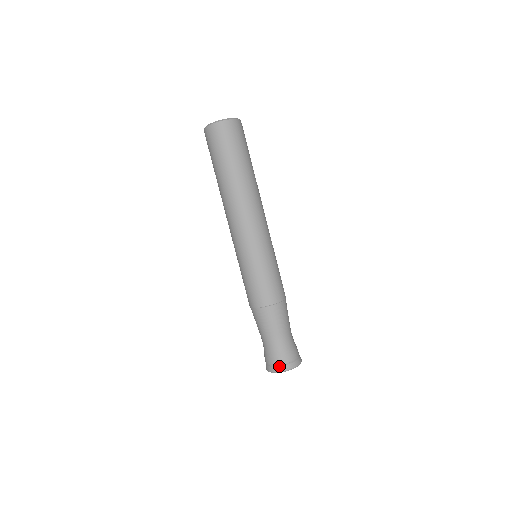
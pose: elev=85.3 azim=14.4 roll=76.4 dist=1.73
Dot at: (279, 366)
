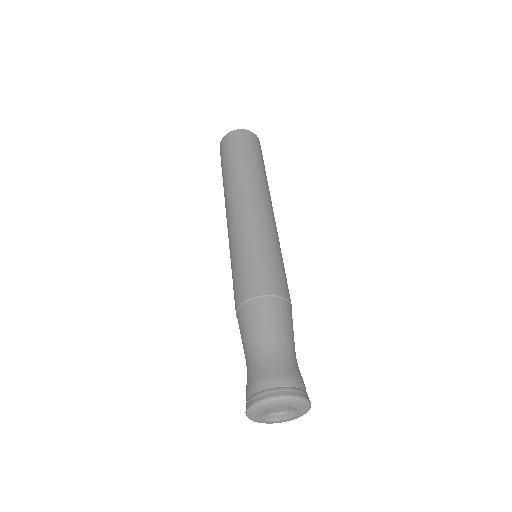
Dot at: (251, 396)
